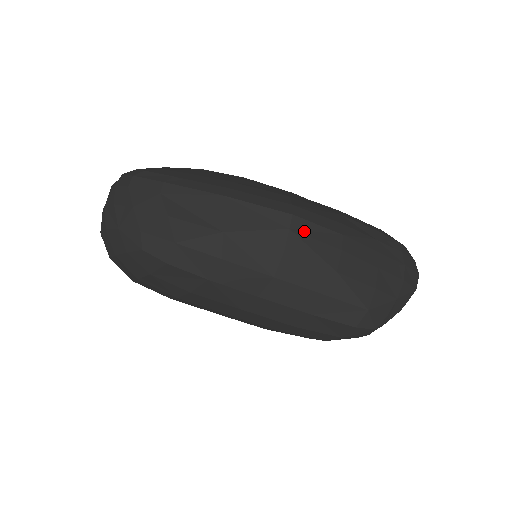
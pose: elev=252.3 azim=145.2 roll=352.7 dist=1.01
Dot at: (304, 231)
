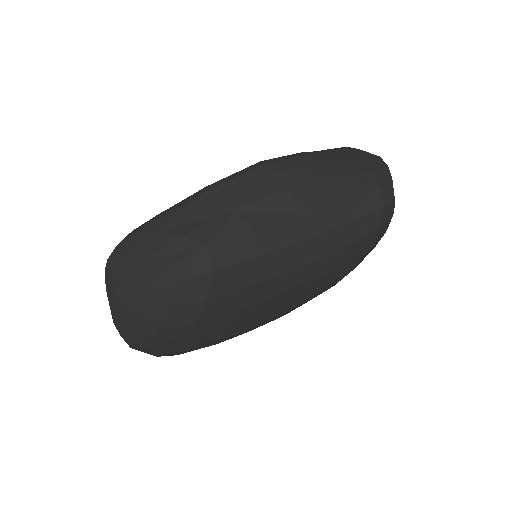
Dot at: (288, 167)
